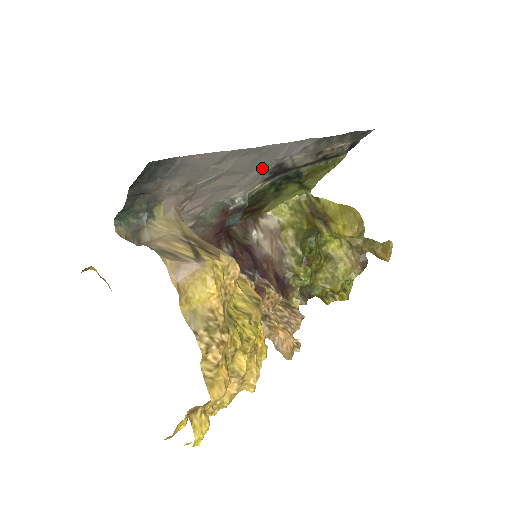
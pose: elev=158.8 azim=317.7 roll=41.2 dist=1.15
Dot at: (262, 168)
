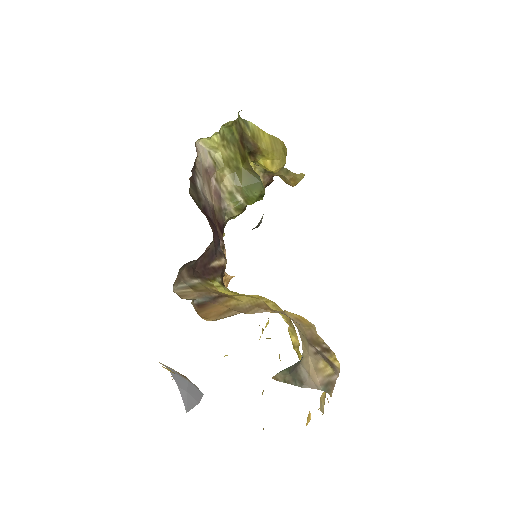
Dot at: occluded
